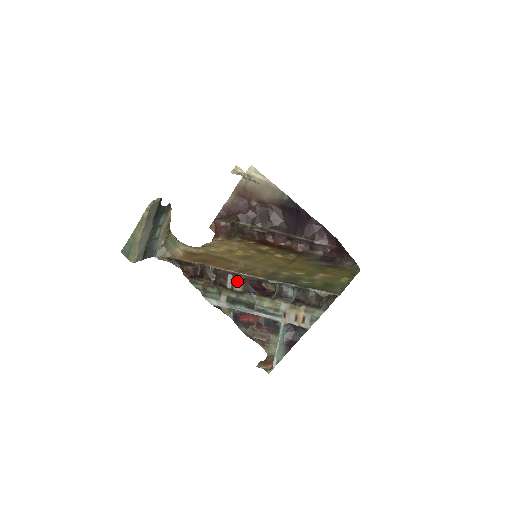
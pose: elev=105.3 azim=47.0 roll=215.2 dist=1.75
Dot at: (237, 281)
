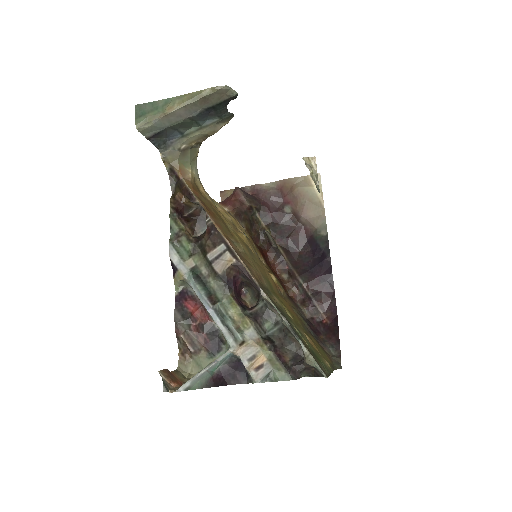
Dot at: (225, 259)
